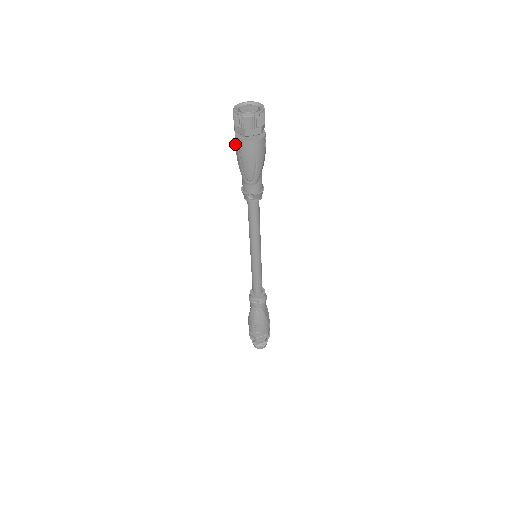
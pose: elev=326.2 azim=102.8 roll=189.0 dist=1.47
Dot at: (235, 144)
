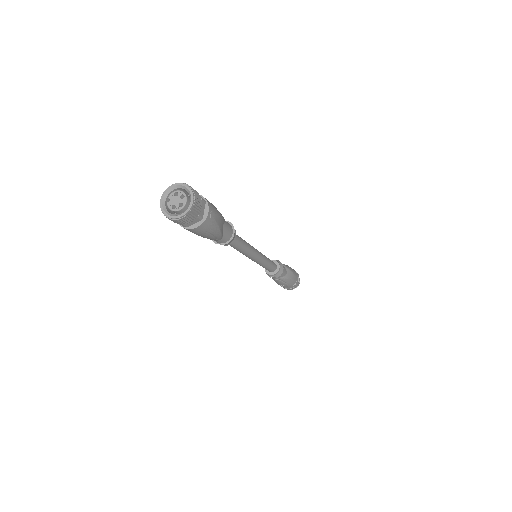
Dot at: occluded
